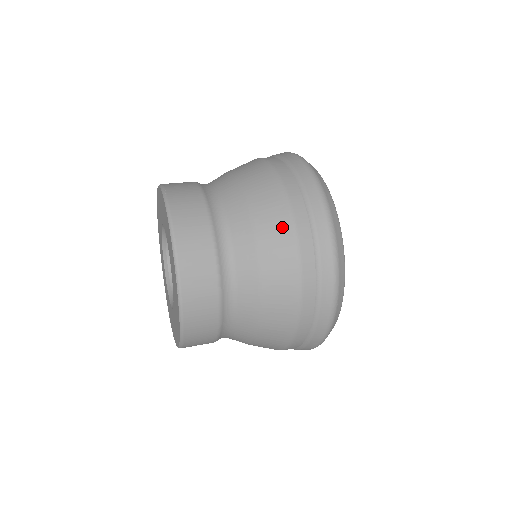
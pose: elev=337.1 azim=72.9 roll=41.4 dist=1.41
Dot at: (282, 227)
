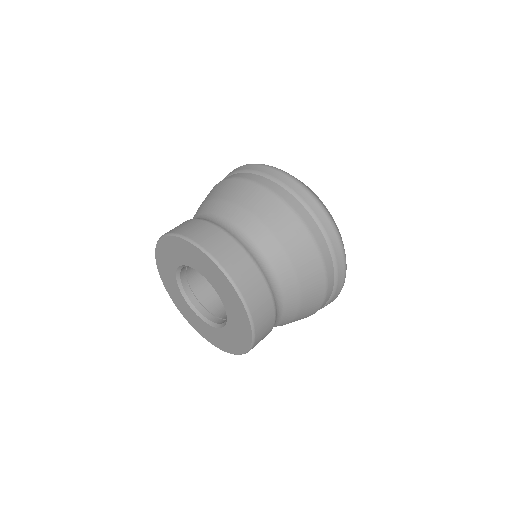
Dot at: (268, 199)
